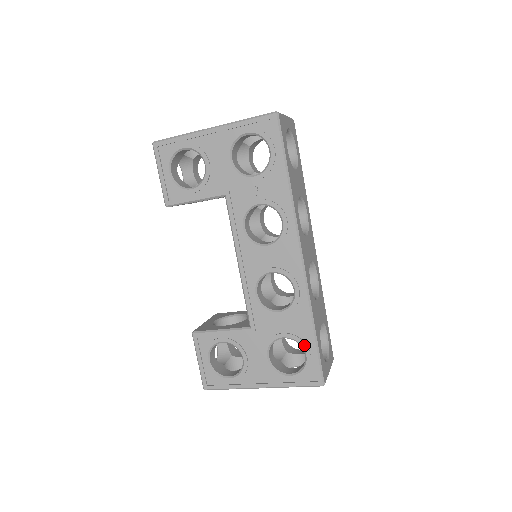
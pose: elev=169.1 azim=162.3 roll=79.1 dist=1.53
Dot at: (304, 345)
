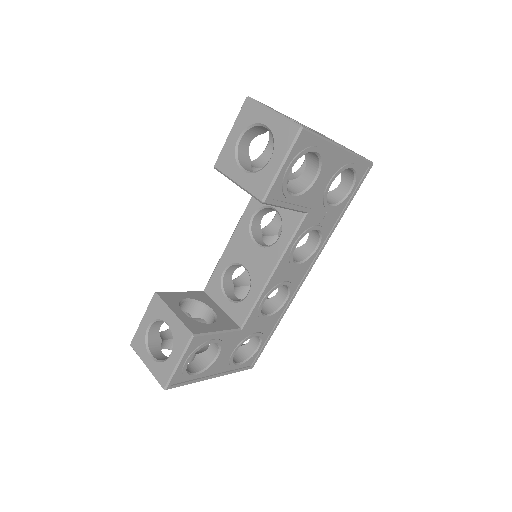
Dot at: (263, 341)
